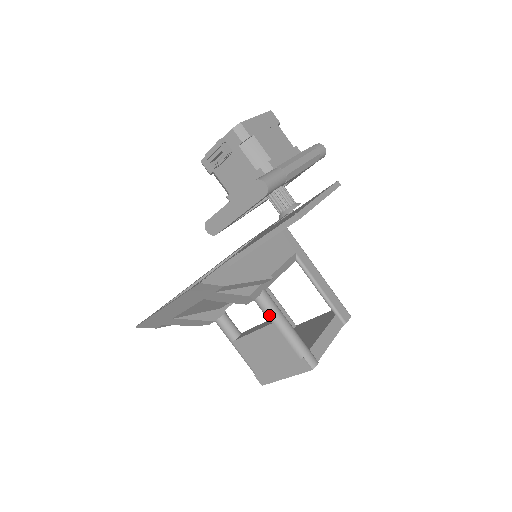
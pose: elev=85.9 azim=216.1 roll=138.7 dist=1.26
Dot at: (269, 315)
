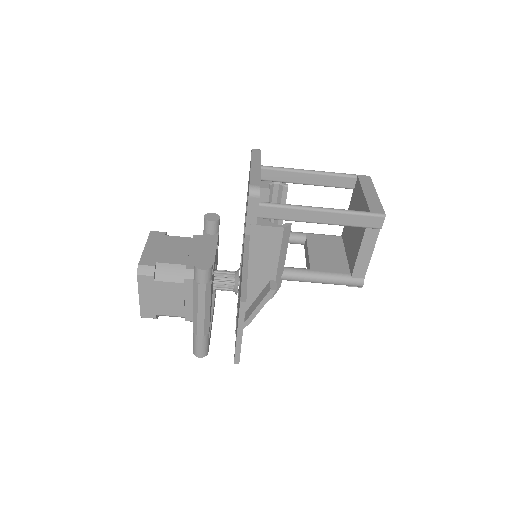
Dot at: (300, 281)
